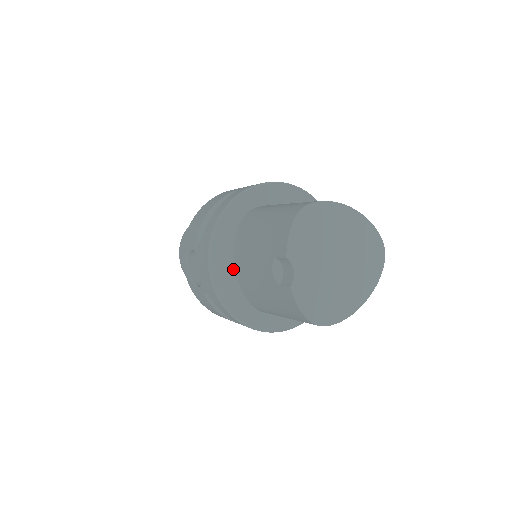
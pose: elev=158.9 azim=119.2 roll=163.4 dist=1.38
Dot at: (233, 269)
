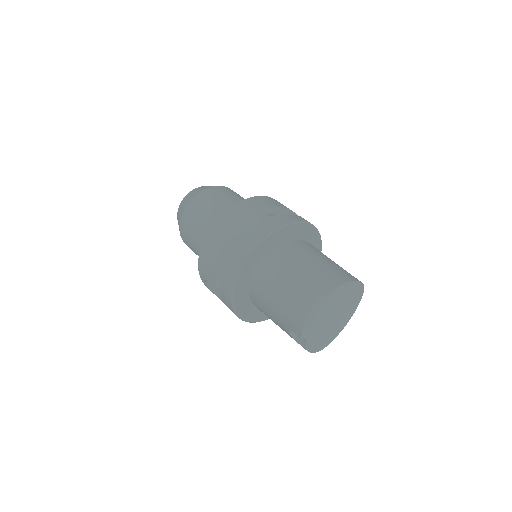
Dot at: (250, 301)
